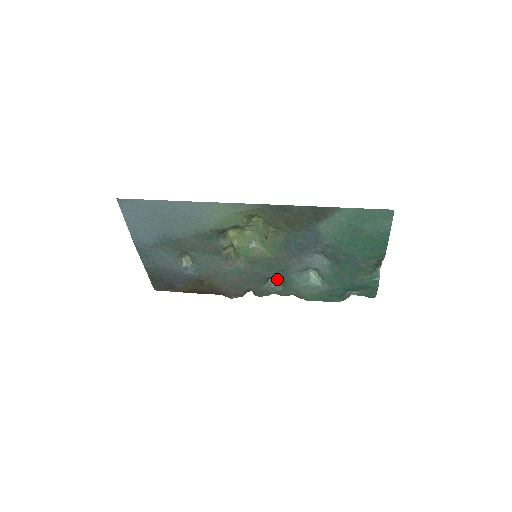
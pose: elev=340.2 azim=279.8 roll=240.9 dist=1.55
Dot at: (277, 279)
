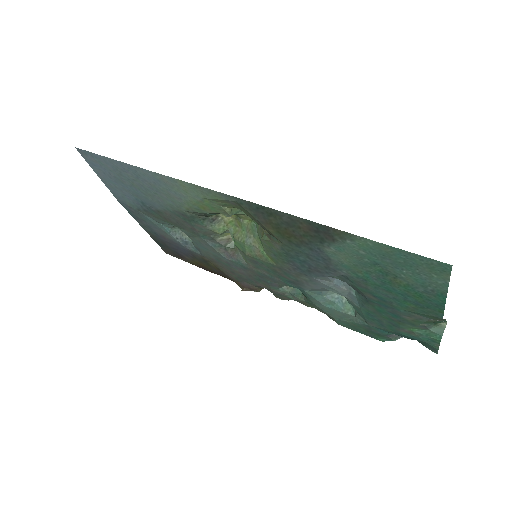
Dot at: occluded
